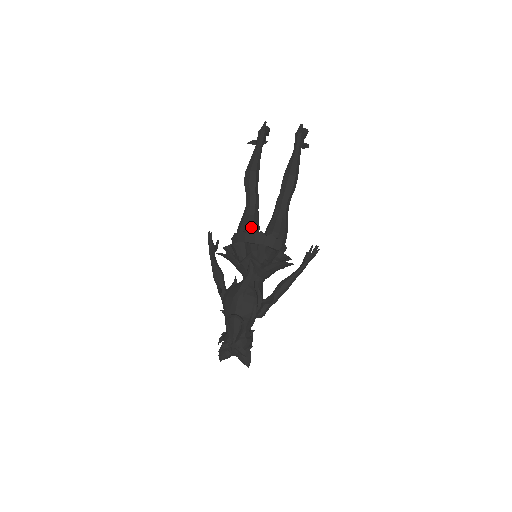
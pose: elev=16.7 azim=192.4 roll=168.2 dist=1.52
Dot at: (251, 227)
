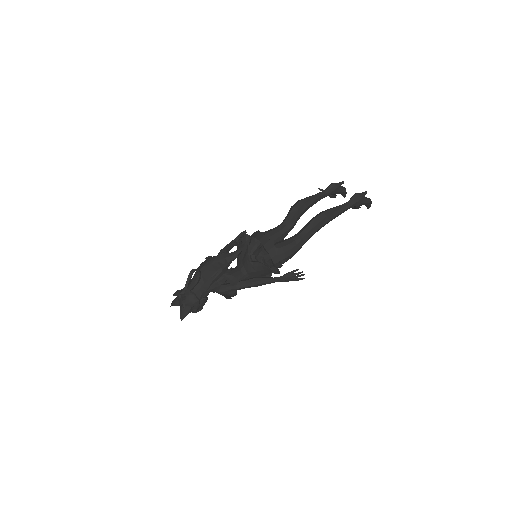
Dot at: (269, 235)
